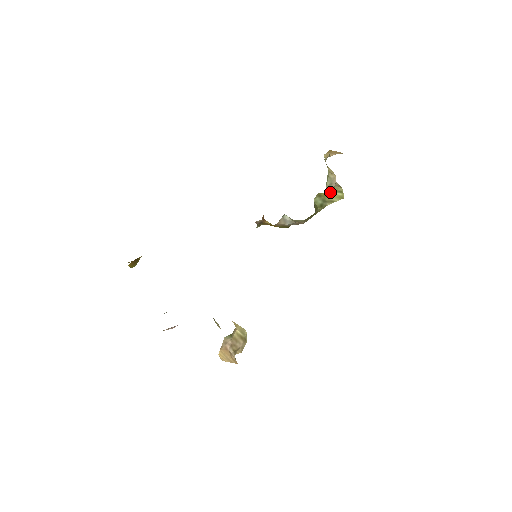
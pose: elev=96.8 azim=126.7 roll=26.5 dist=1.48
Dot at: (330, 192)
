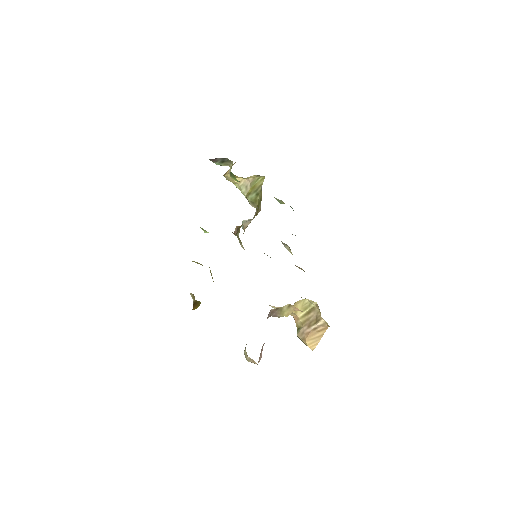
Dot at: (253, 186)
